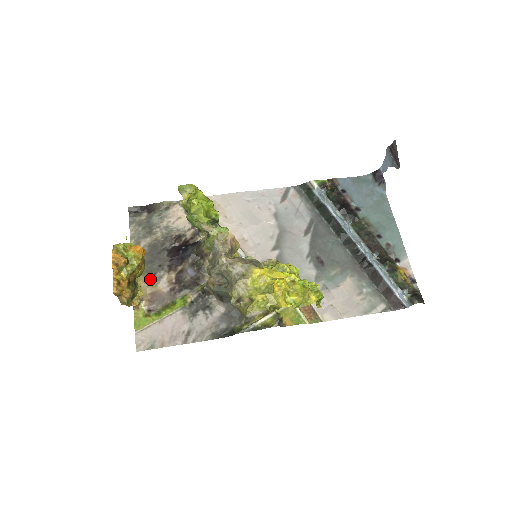
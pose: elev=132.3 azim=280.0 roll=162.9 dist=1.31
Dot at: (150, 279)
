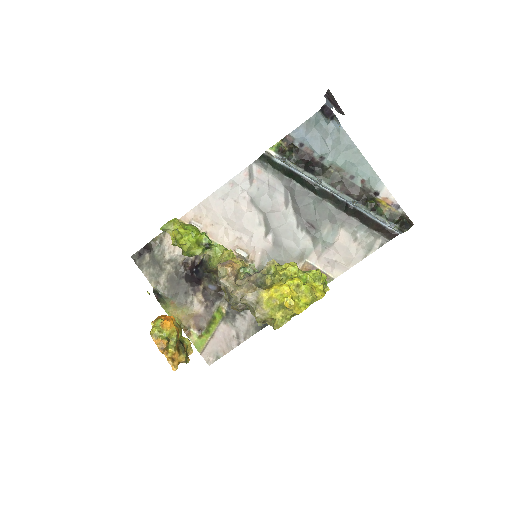
Dot at: (185, 309)
